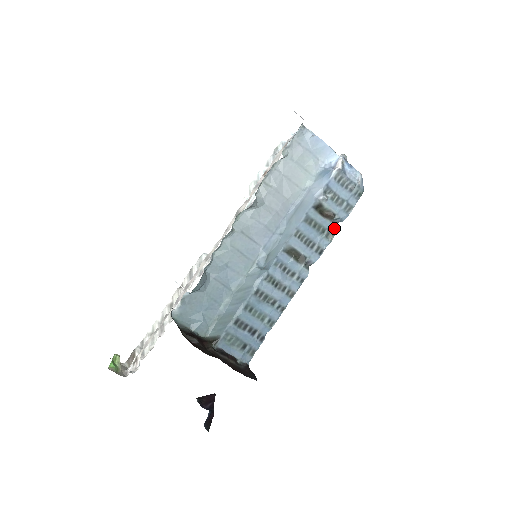
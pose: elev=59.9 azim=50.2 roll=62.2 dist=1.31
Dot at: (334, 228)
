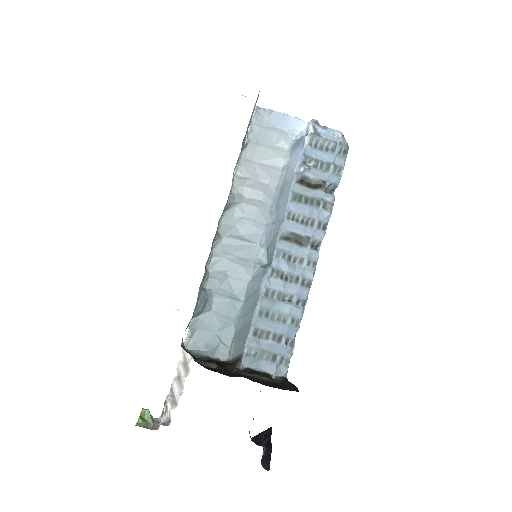
Dot at: (329, 196)
